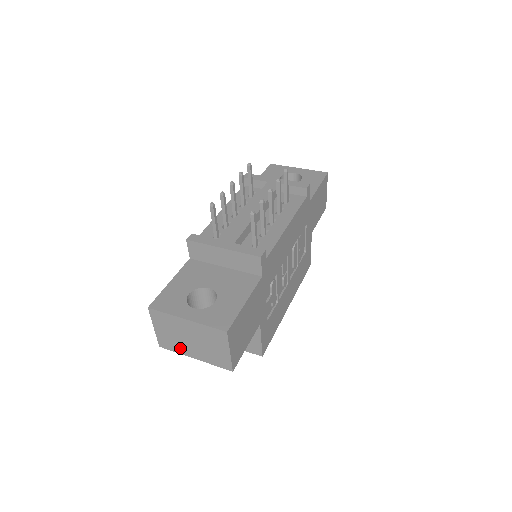
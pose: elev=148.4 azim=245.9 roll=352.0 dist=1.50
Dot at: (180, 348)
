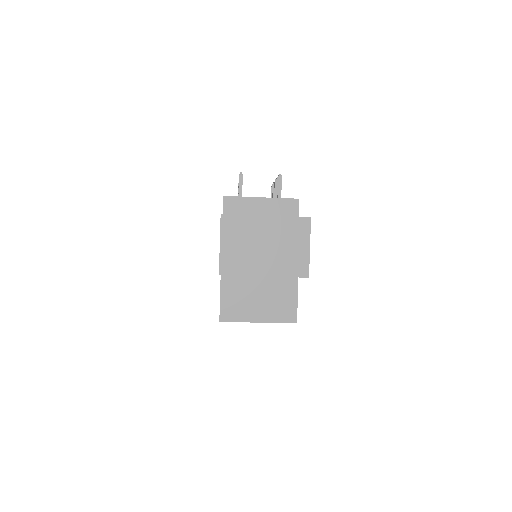
Dot at: (248, 266)
